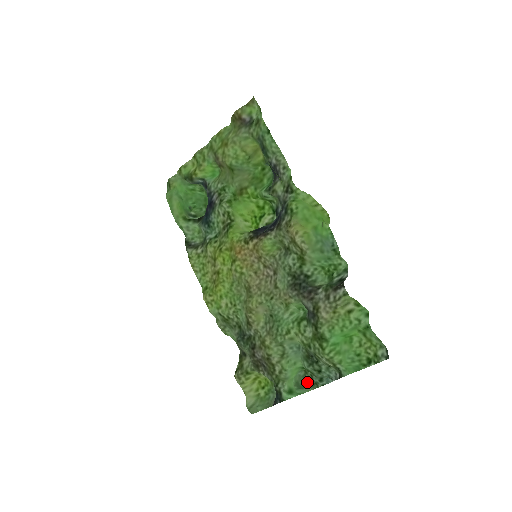
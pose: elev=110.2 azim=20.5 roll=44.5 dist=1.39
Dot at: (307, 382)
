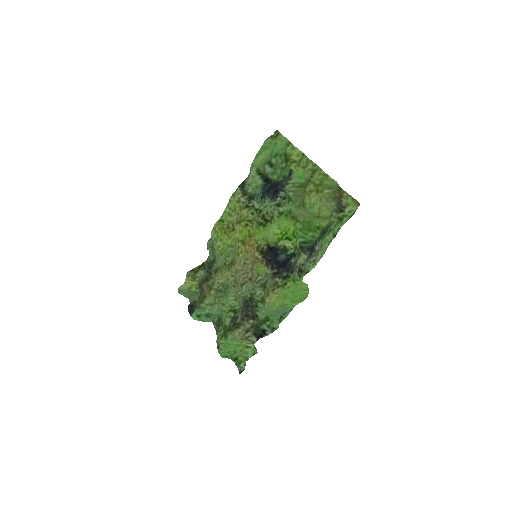
Dot at: occluded
